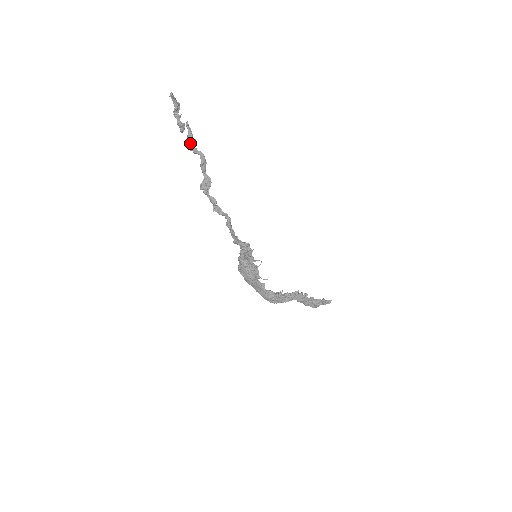
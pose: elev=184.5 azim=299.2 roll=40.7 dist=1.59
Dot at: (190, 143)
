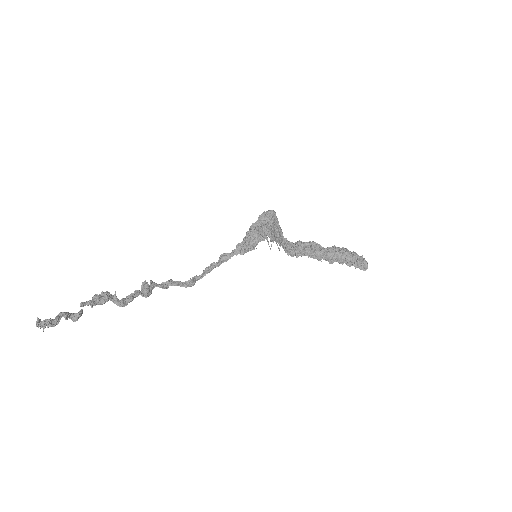
Dot at: occluded
